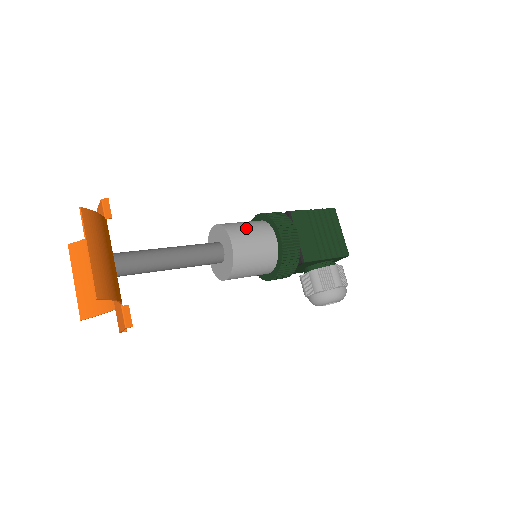
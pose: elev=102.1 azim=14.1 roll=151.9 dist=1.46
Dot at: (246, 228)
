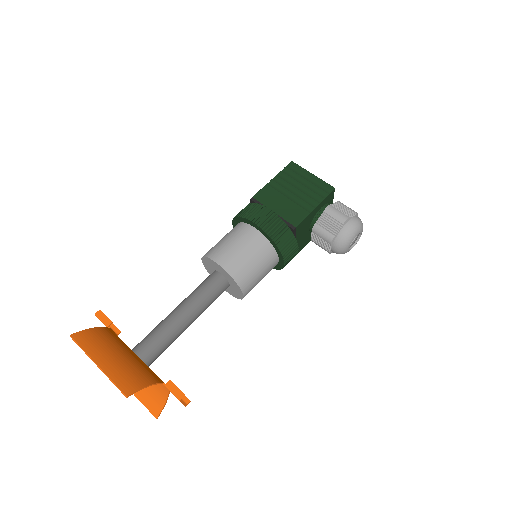
Dot at: (224, 242)
